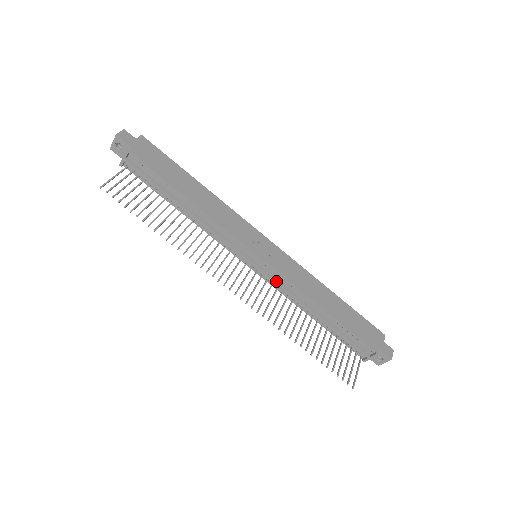
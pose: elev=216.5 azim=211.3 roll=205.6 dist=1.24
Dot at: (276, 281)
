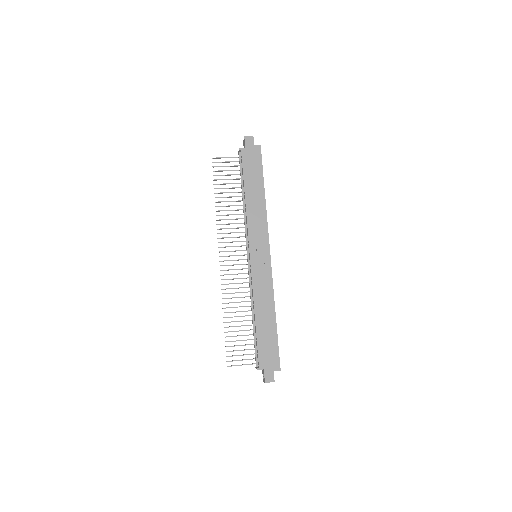
Dot at: (249, 277)
